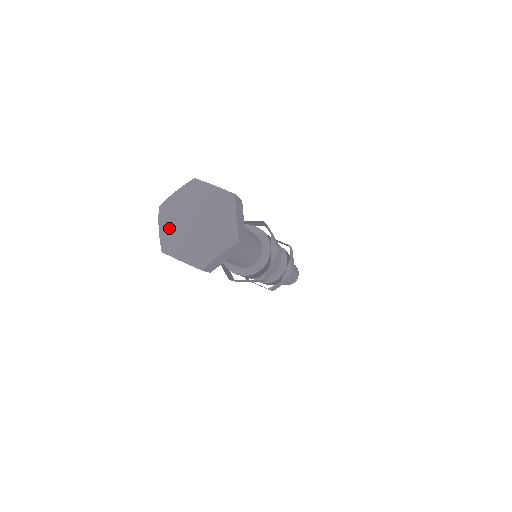
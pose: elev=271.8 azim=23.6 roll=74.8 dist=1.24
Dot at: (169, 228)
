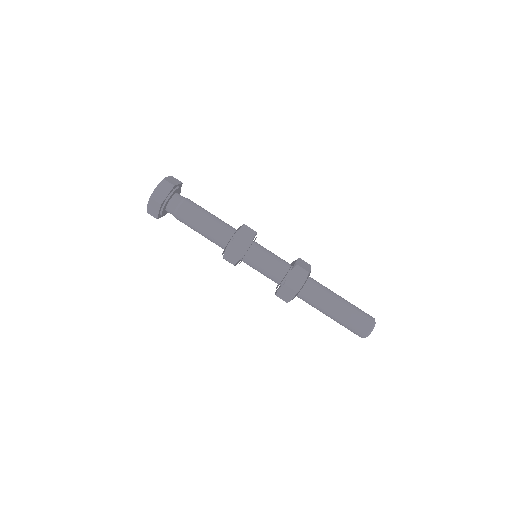
Dot at: occluded
